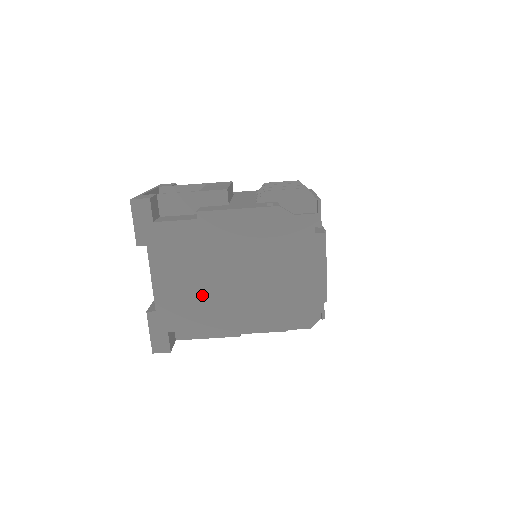
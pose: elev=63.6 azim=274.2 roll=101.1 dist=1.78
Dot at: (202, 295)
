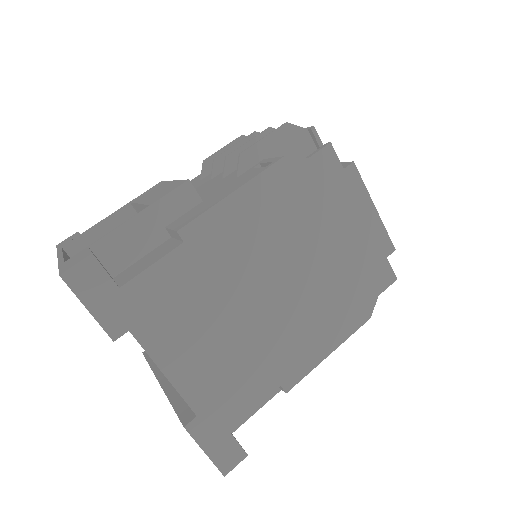
Dot at: (248, 347)
